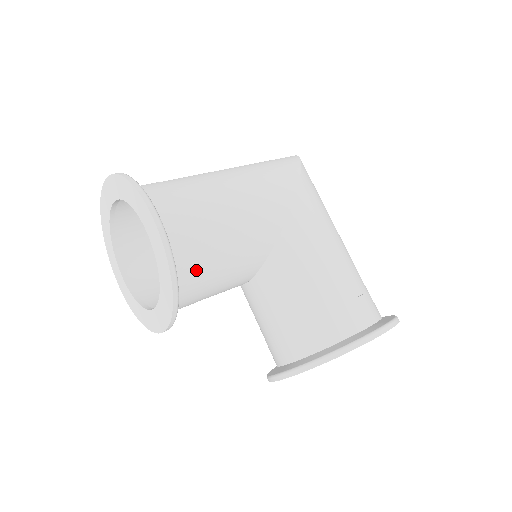
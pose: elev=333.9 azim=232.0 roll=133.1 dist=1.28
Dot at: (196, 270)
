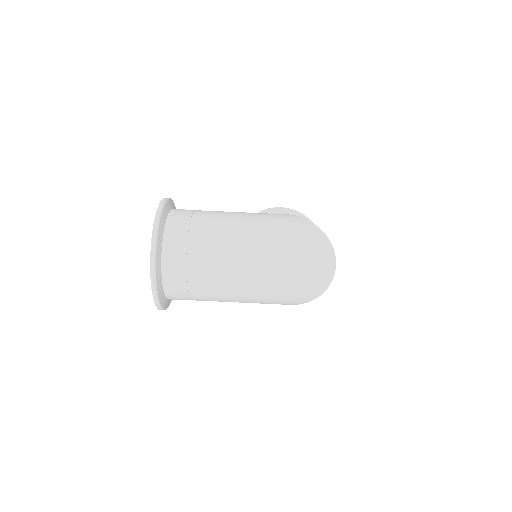
Dot at: occluded
